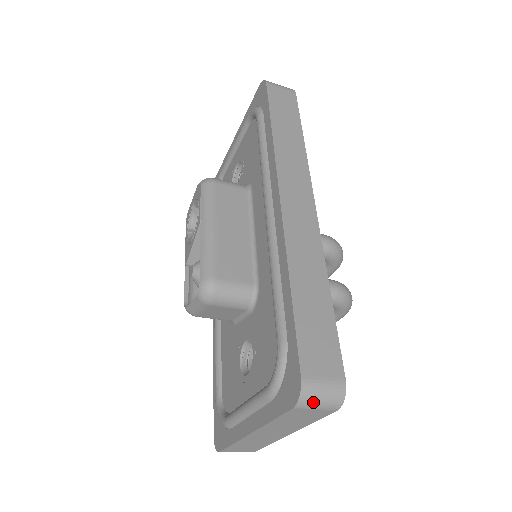
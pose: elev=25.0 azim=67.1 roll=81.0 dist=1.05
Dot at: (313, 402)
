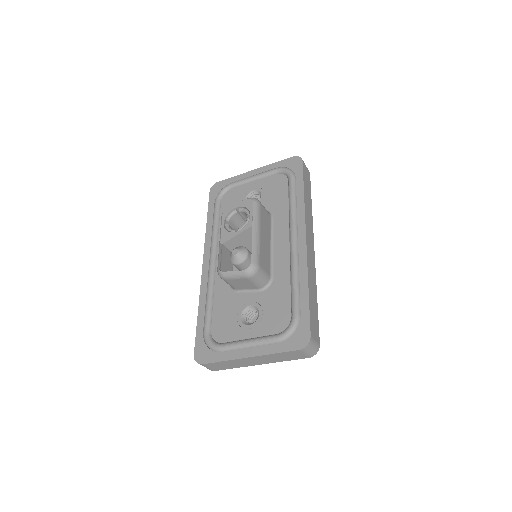
Dot at: (308, 350)
